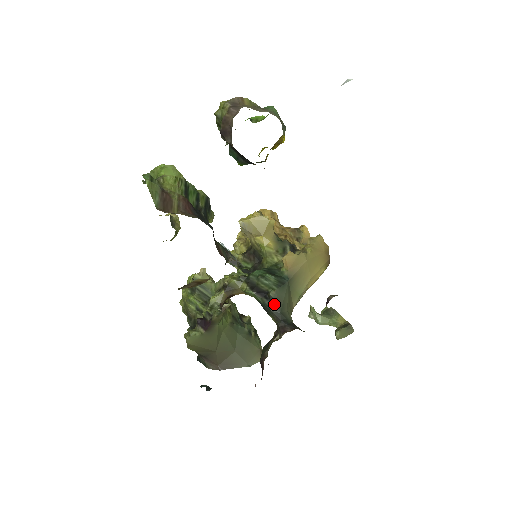
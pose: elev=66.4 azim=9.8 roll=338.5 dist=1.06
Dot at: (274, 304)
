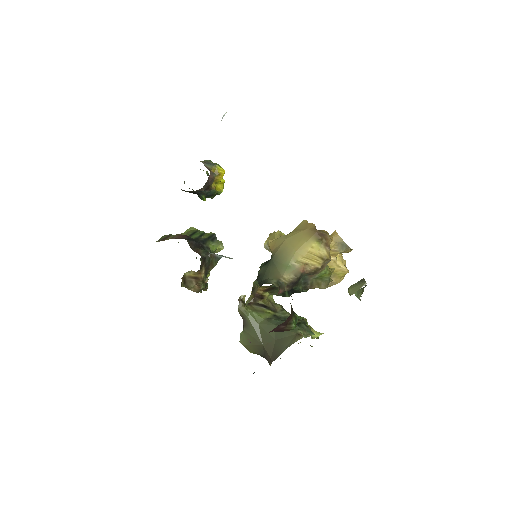
Dot at: (259, 277)
